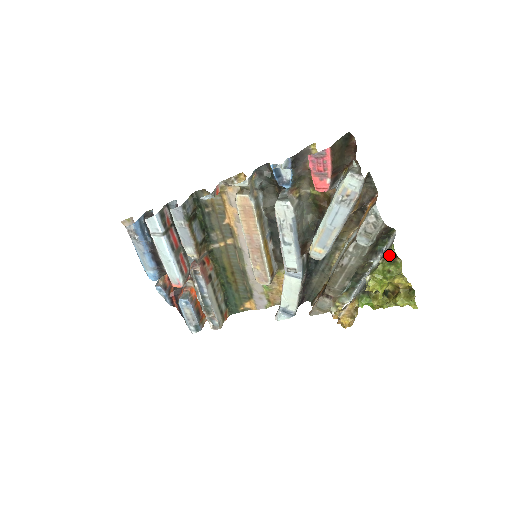
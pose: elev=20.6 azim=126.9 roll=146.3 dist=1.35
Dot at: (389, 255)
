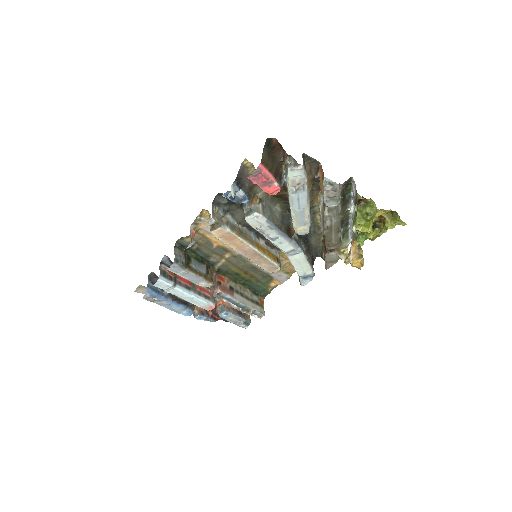
Dot at: (359, 201)
